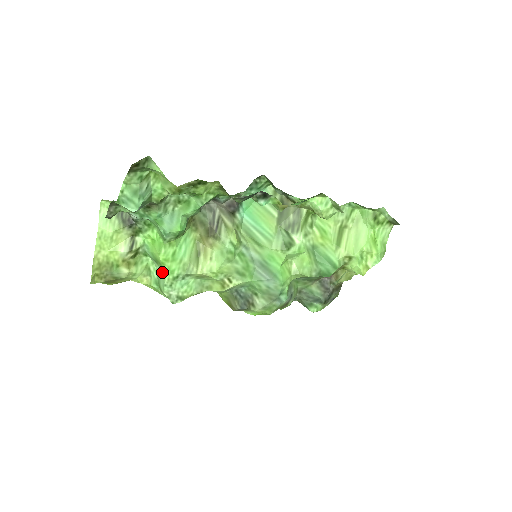
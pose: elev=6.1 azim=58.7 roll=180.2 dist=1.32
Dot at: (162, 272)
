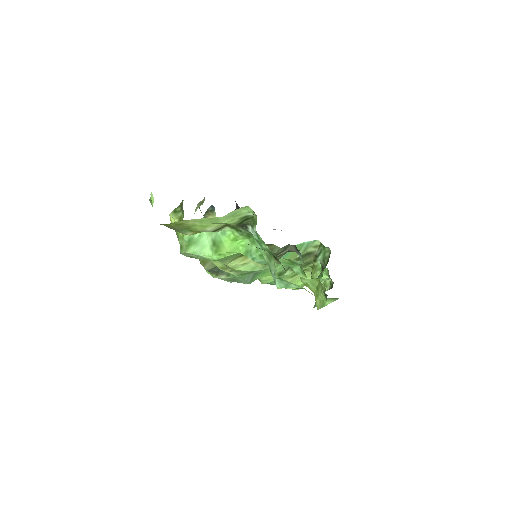
Dot at: (208, 249)
